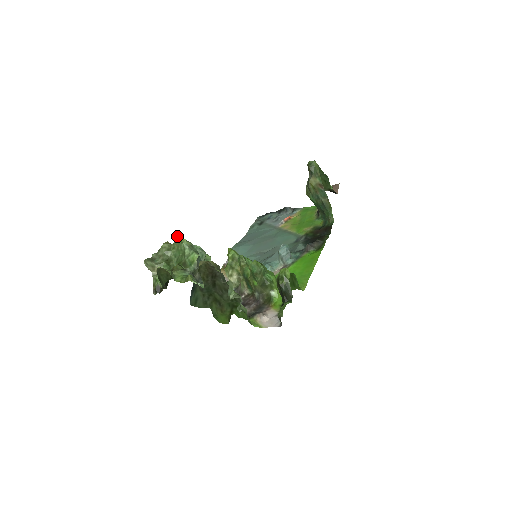
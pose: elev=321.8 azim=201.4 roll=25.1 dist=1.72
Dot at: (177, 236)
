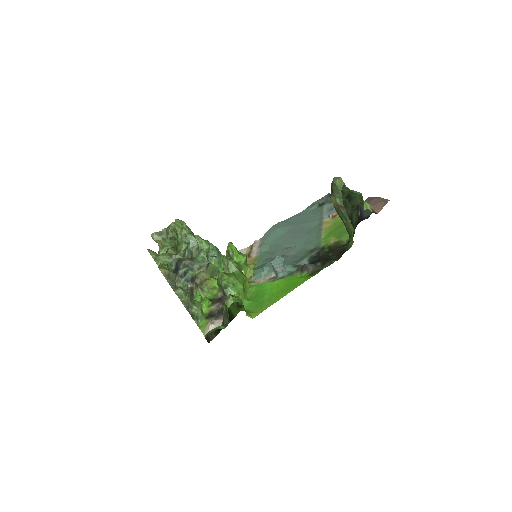
Dot at: (176, 223)
